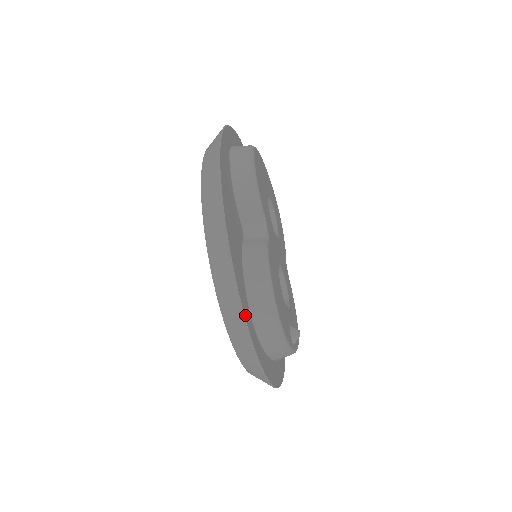
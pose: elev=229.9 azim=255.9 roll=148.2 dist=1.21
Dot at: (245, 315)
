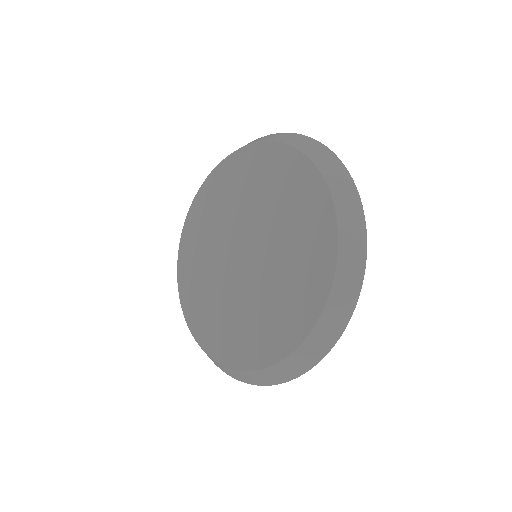
Dot at: occluded
